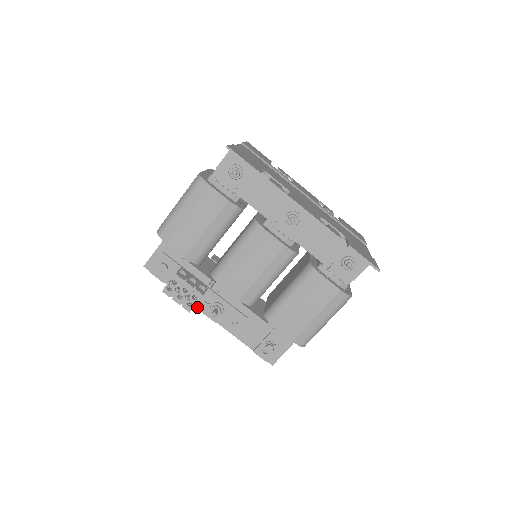
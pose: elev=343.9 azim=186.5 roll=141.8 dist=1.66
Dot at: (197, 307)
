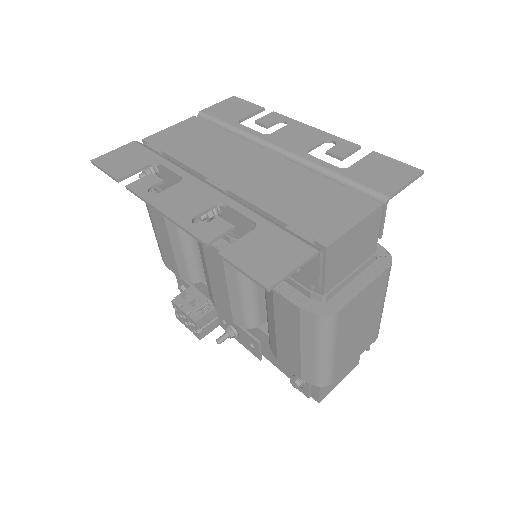
Dot at: occluded
